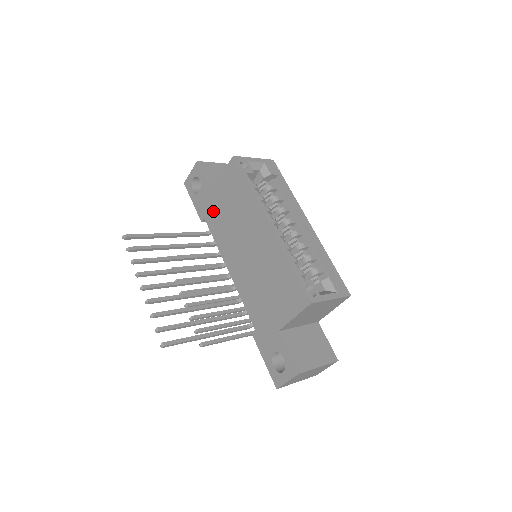
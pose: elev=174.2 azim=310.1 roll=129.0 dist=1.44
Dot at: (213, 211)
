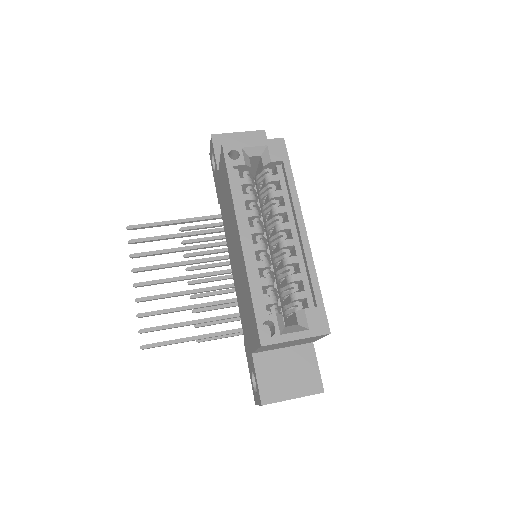
Dot at: (221, 197)
